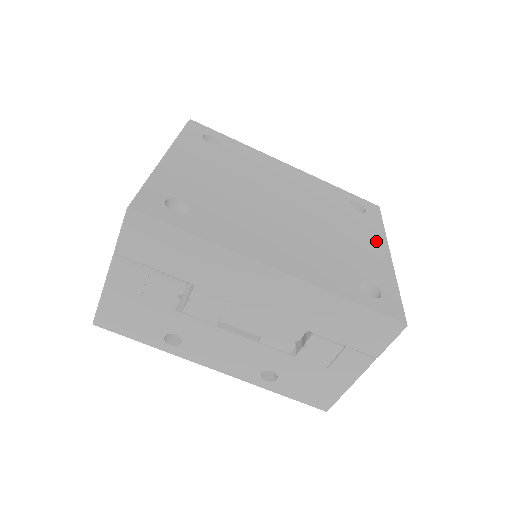
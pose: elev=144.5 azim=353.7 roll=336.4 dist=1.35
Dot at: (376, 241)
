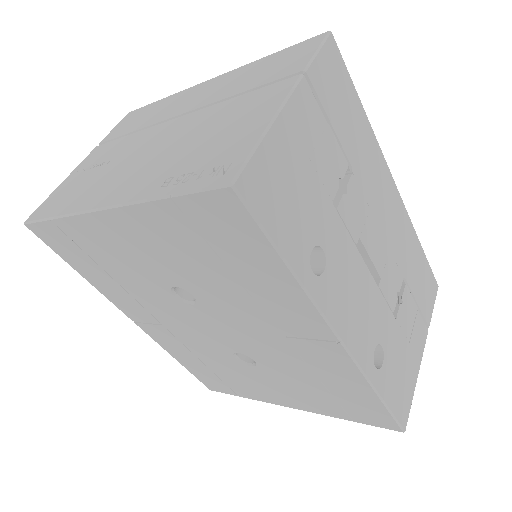
Dot at: occluded
